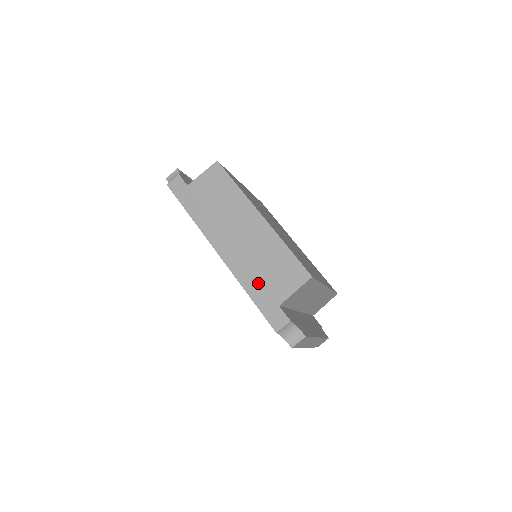
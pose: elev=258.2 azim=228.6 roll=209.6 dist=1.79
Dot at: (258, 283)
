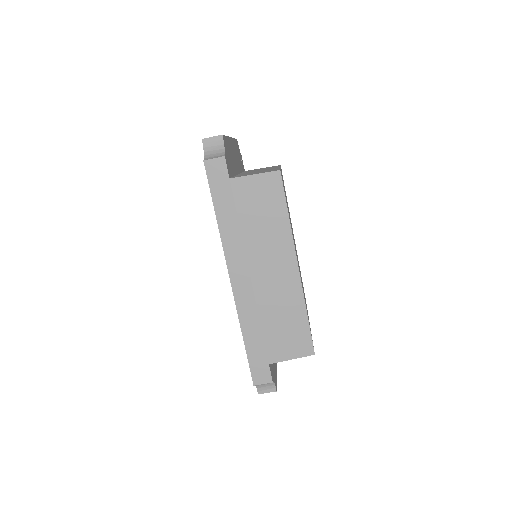
Dot at: (259, 333)
